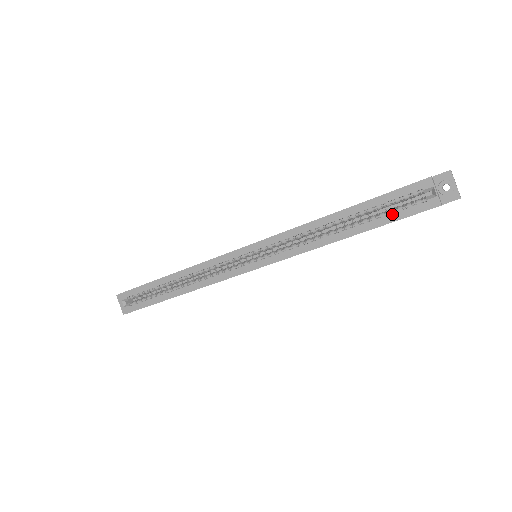
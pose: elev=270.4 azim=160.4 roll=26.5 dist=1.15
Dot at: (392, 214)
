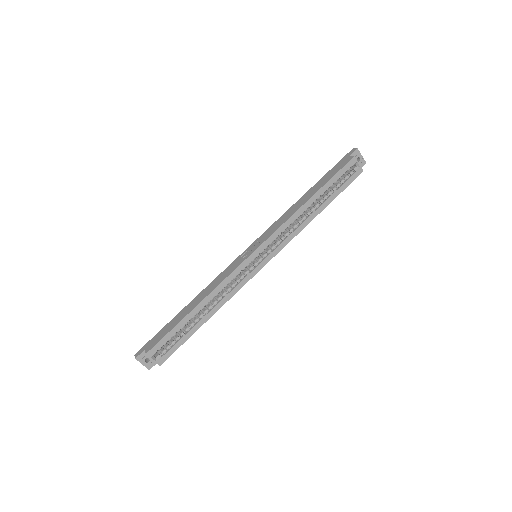
Dot at: (341, 187)
